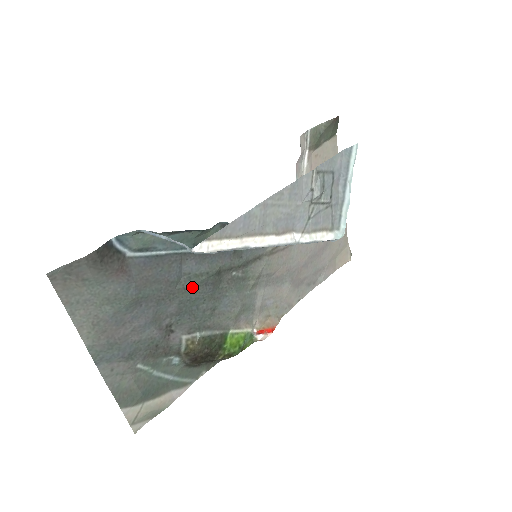
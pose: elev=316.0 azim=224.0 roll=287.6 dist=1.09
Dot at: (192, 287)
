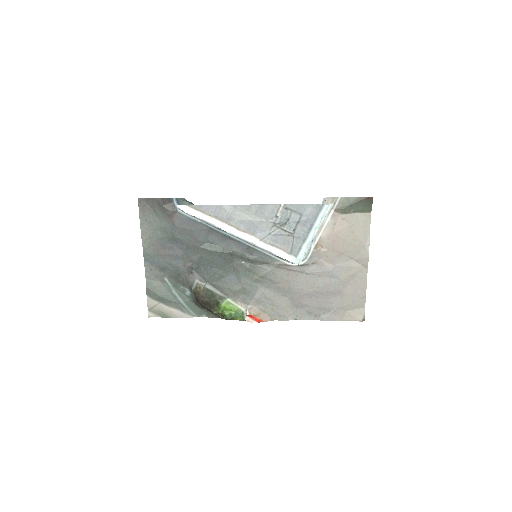
Dot at: (210, 252)
